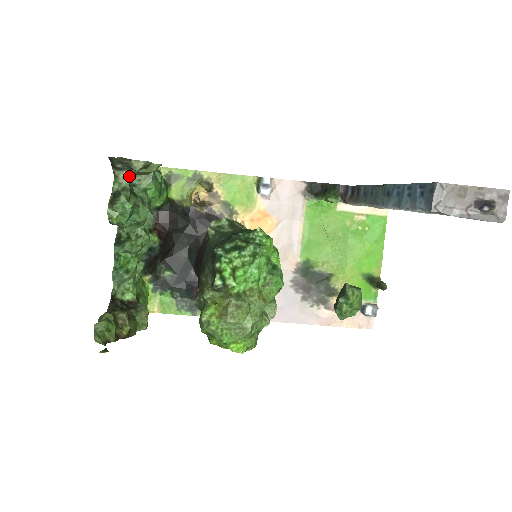
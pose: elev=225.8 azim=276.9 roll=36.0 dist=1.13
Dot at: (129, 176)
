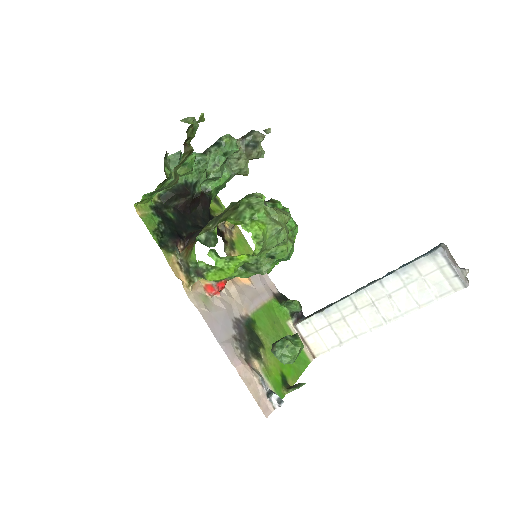
Dot at: (239, 151)
